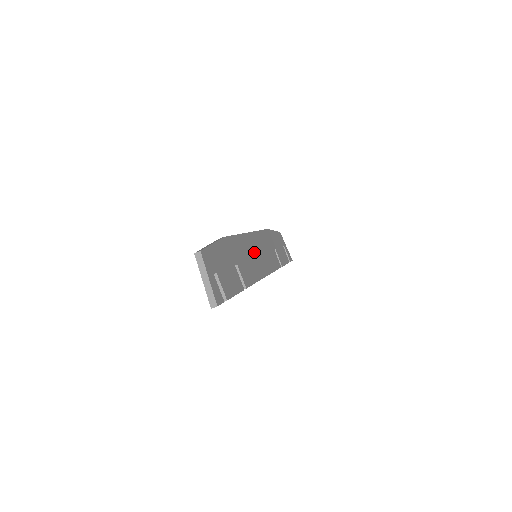
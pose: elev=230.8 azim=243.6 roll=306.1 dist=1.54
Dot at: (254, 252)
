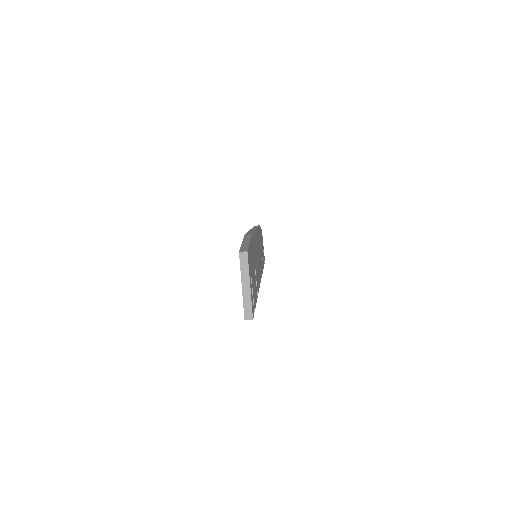
Dot at: occluded
